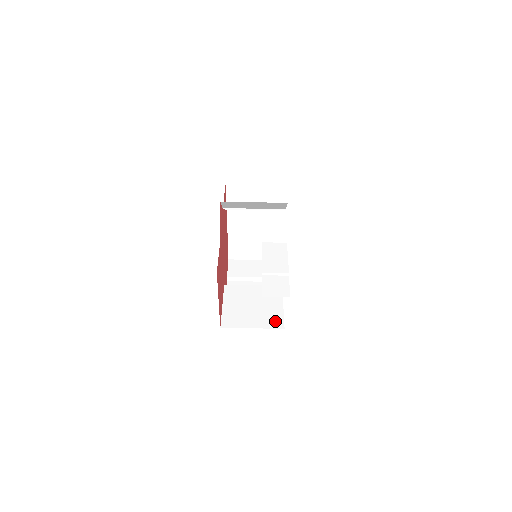
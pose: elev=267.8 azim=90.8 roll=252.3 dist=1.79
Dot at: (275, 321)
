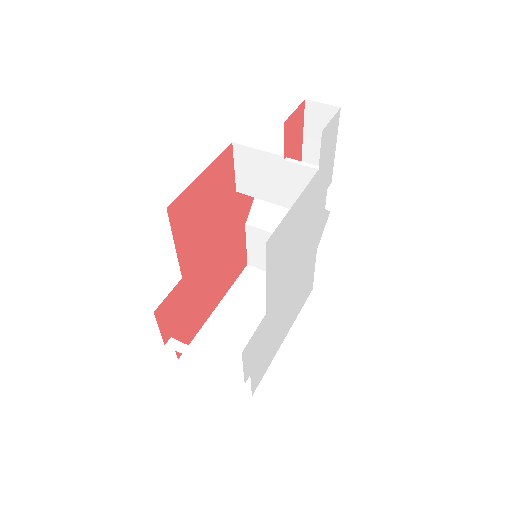
Dot at: occluded
